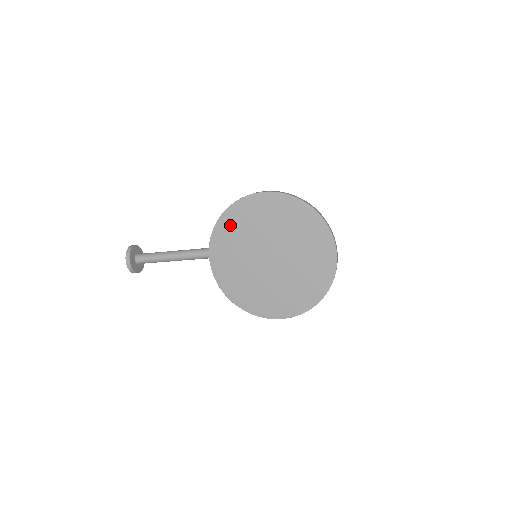
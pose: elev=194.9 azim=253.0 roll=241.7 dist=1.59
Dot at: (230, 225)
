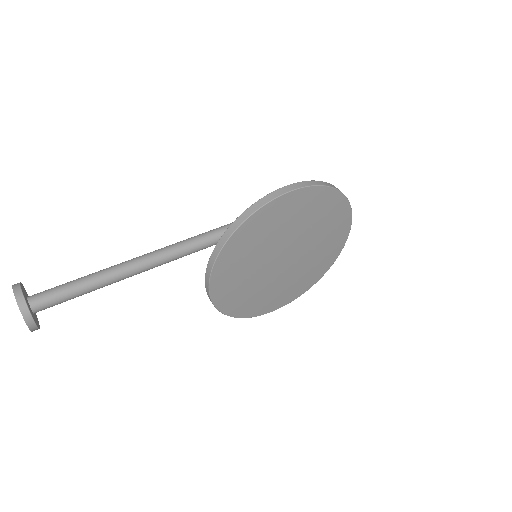
Dot at: (245, 240)
